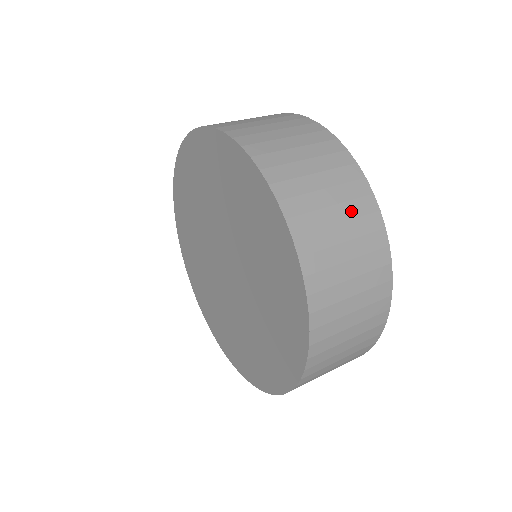
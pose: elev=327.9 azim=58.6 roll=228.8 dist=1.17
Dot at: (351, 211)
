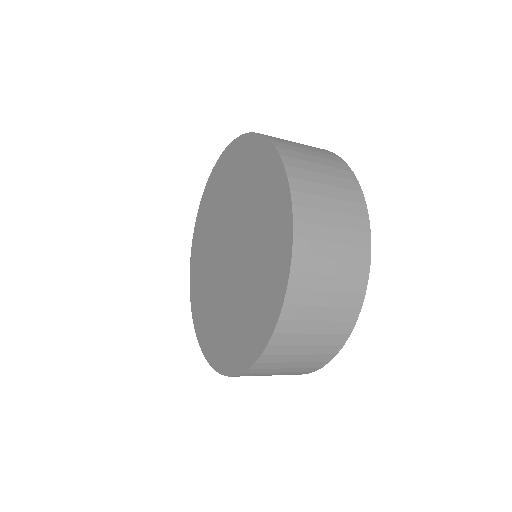
Dot at: (347, 238)
